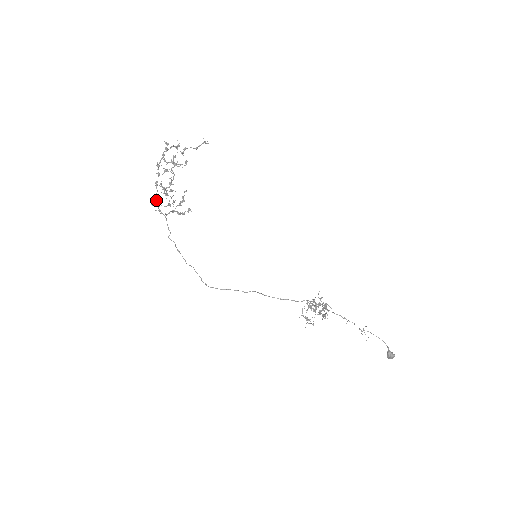
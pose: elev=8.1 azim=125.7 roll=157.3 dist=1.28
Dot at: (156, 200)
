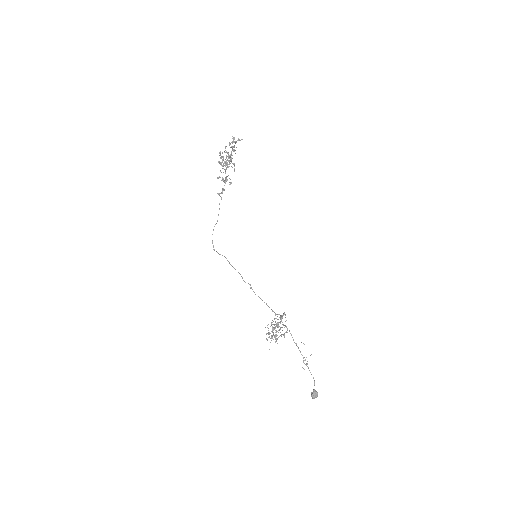
Dot at: occluded
